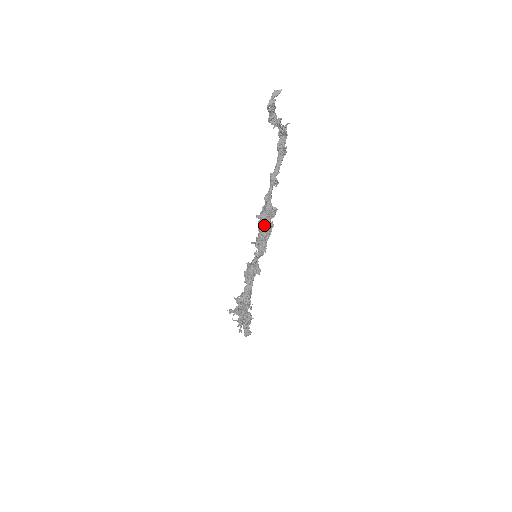
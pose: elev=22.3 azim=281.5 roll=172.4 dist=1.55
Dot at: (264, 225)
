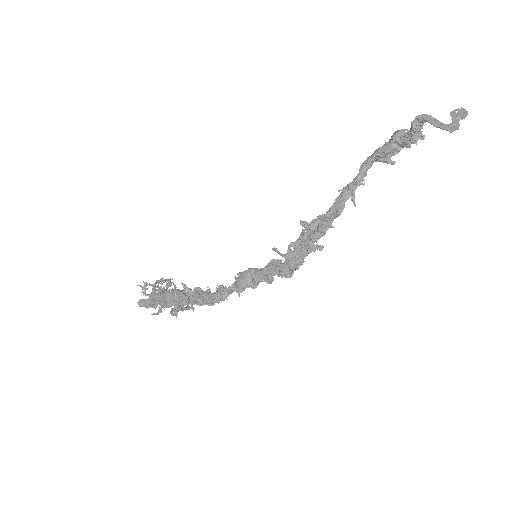
Dot at: occluded
